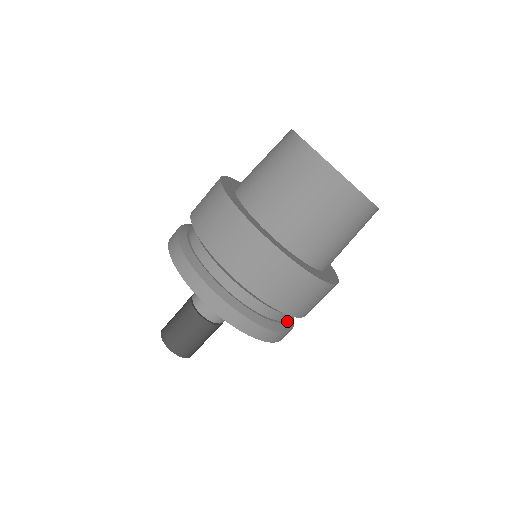
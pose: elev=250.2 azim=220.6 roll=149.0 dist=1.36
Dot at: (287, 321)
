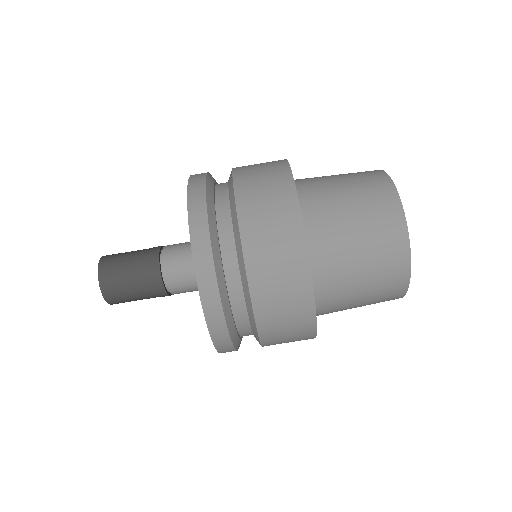
Dot at: occluded
